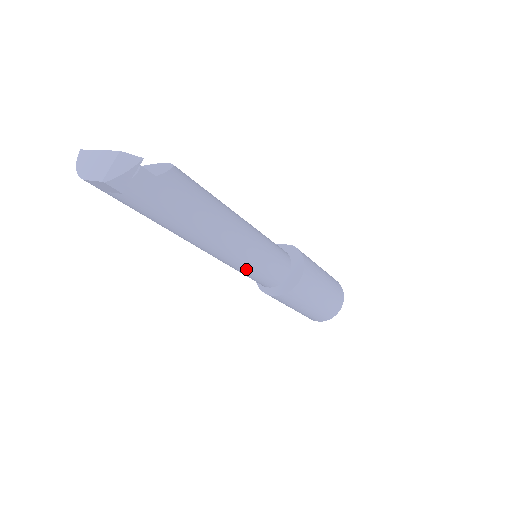
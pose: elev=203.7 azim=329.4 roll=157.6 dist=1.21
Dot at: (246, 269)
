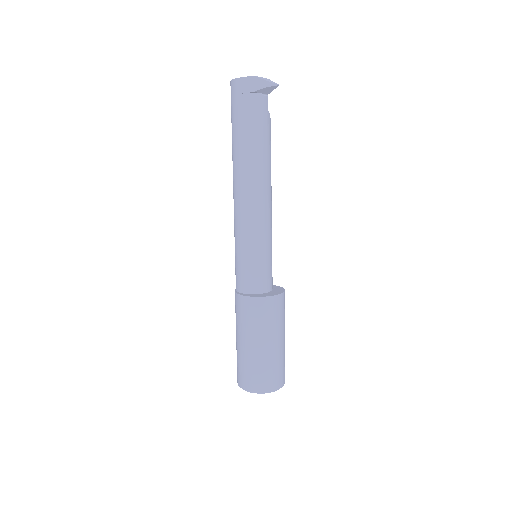
Dot at: (252, 245)
